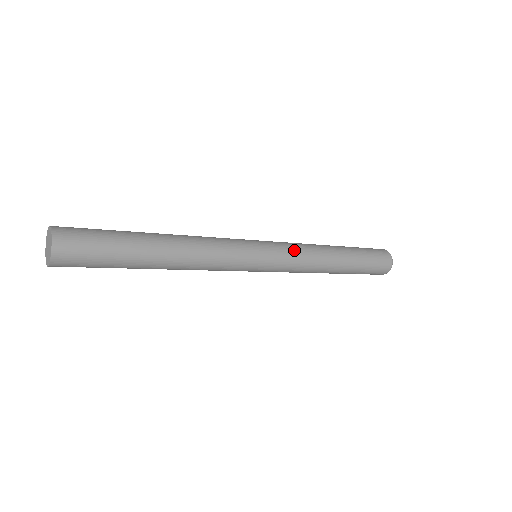
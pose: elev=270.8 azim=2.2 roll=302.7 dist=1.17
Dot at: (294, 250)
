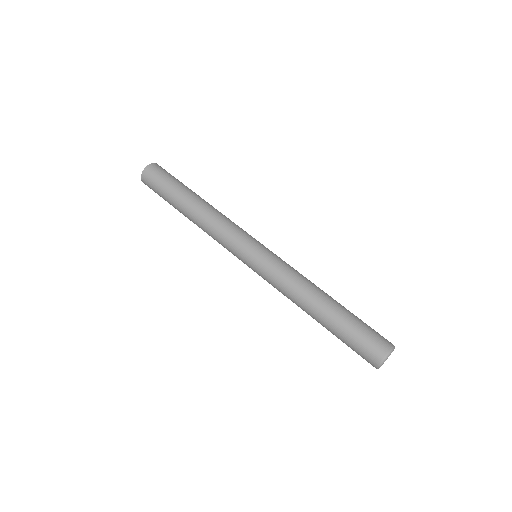
Dot at: (285, 265)
